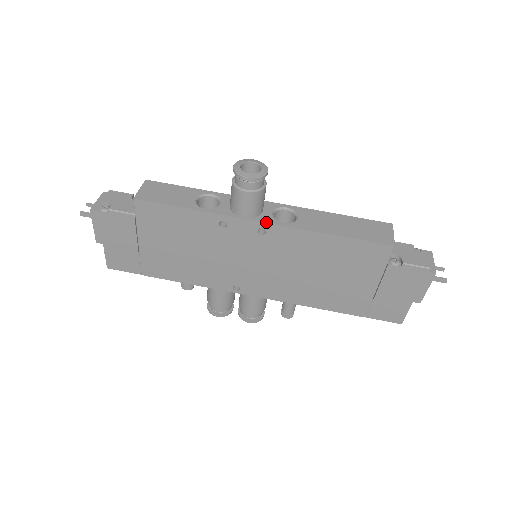
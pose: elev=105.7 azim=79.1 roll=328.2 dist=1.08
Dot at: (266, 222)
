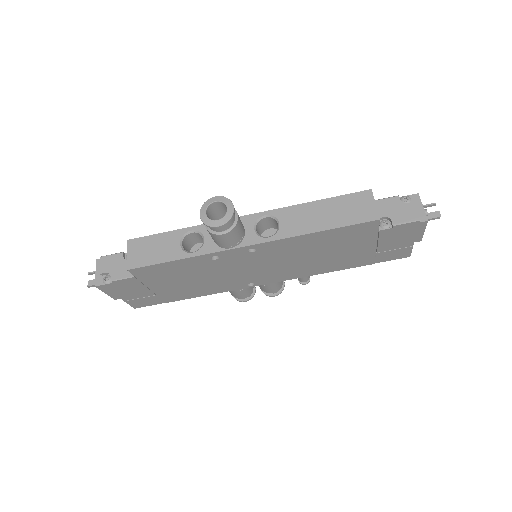
Dot at: (252, 244)
